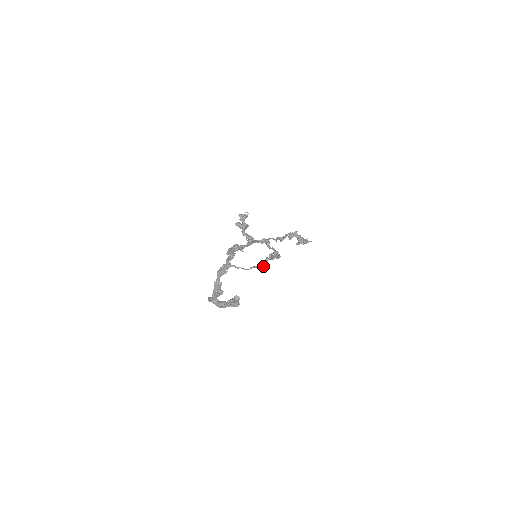
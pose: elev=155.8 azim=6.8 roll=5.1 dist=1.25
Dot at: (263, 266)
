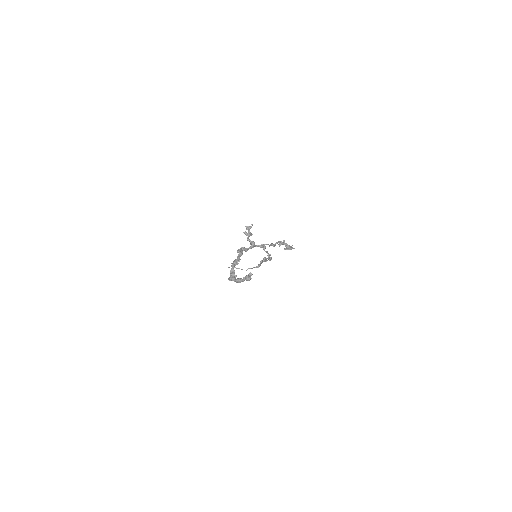
Dot at: (258, 267)
